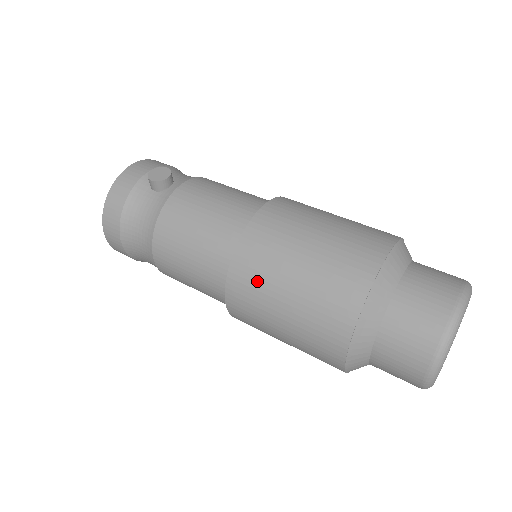
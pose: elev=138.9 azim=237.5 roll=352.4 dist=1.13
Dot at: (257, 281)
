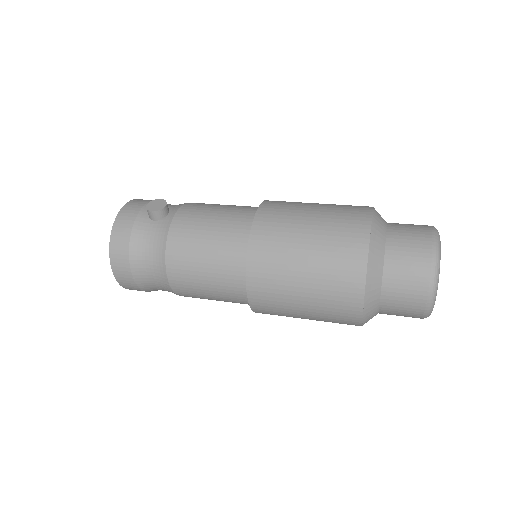
Dot at: (274, 266)
